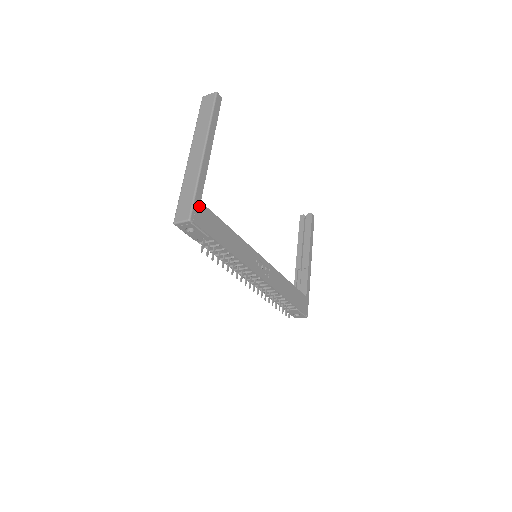
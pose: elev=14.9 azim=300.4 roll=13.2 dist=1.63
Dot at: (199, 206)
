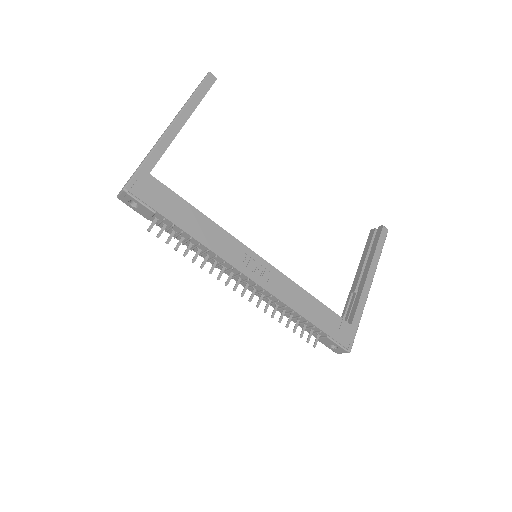
Dot at: (145, 177)
